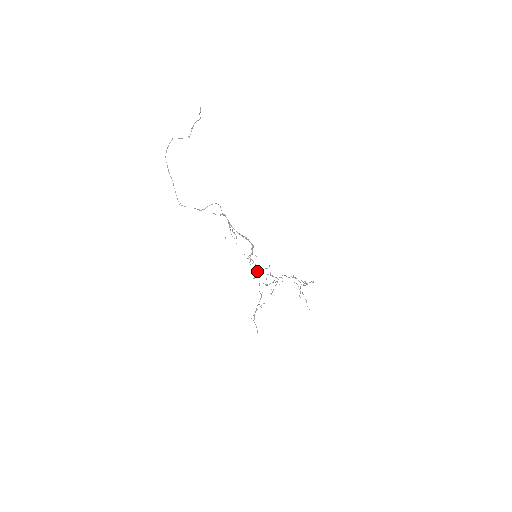
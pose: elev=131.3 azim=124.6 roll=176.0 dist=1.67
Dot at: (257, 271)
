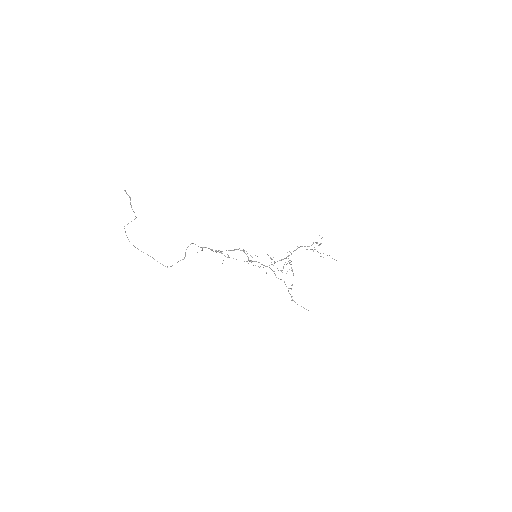
Dot at: (267, 266)
